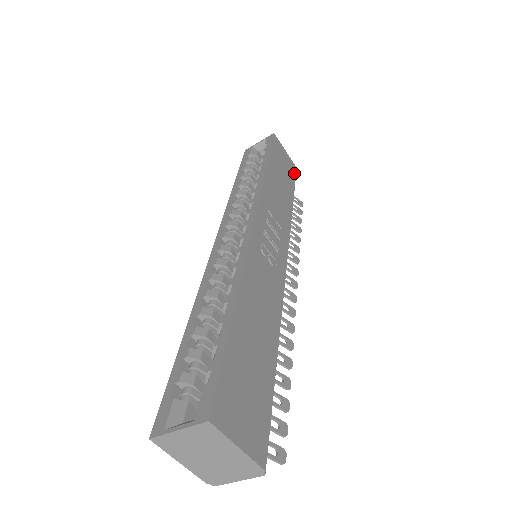
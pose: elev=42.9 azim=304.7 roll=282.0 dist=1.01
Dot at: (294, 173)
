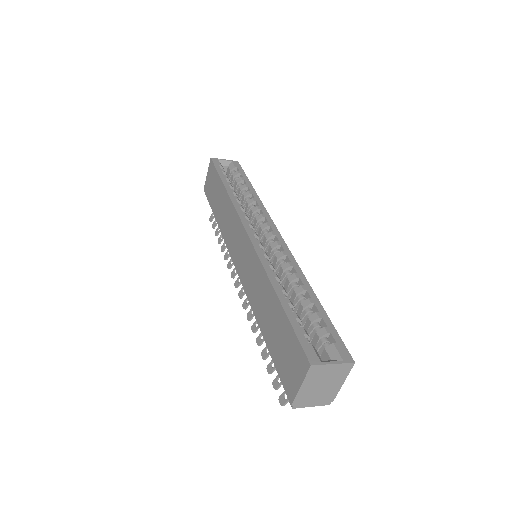
Dot at: occluded
